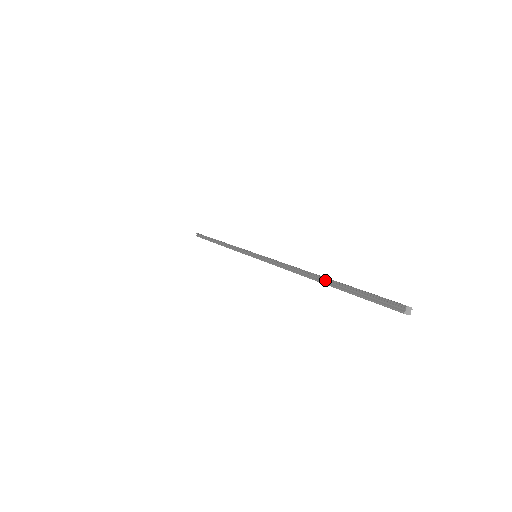
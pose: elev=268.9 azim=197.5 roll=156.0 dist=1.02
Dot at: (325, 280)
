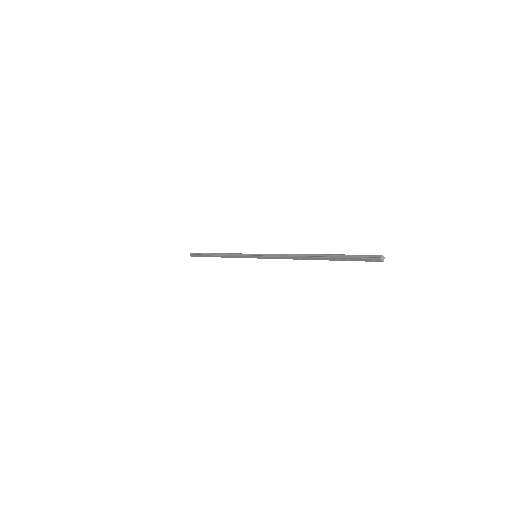
Dot at: (321, 255)
